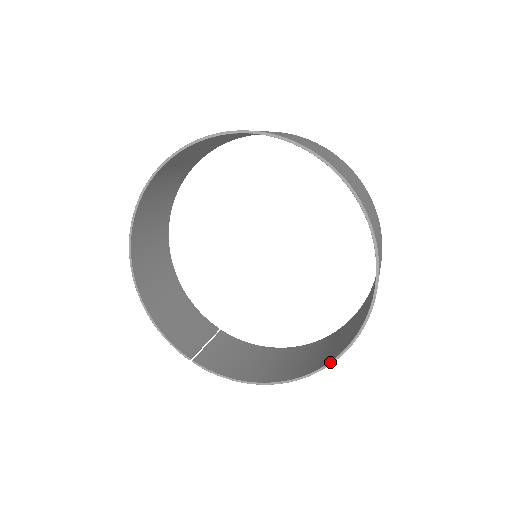
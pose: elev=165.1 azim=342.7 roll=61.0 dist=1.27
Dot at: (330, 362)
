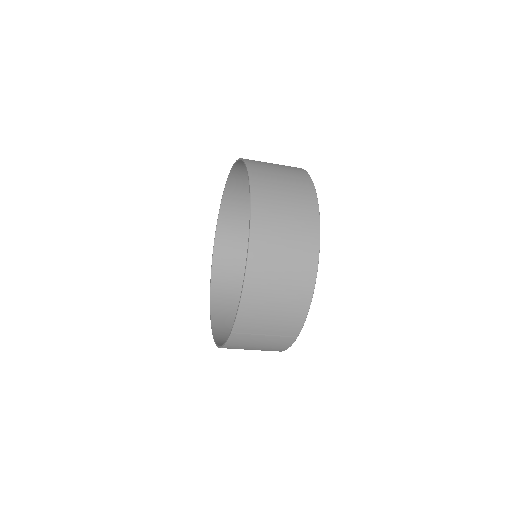
Dot at: (250, 205)
